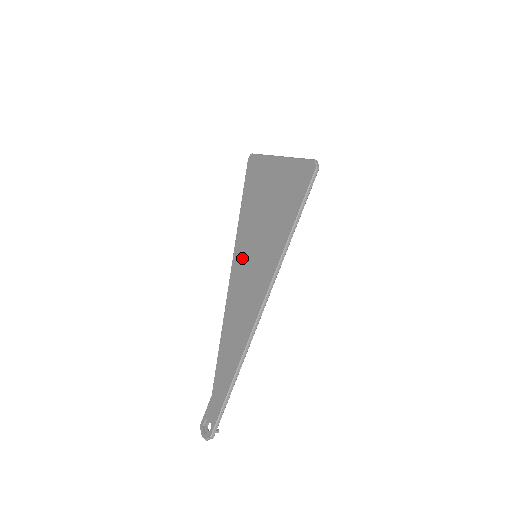
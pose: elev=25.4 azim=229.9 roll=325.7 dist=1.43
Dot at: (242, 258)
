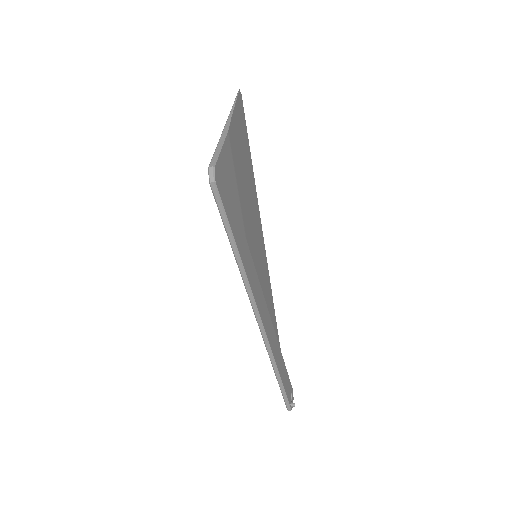
Dot at: occluded
